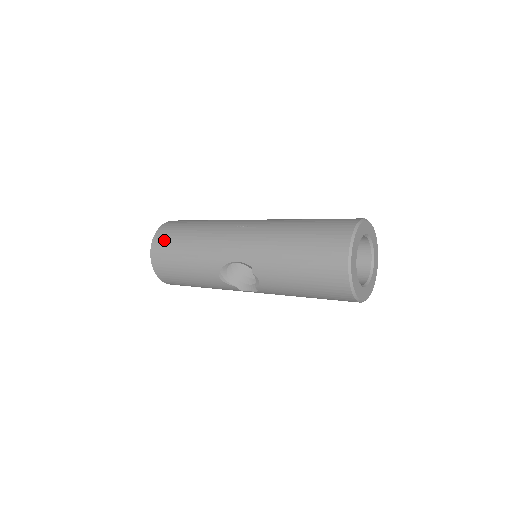
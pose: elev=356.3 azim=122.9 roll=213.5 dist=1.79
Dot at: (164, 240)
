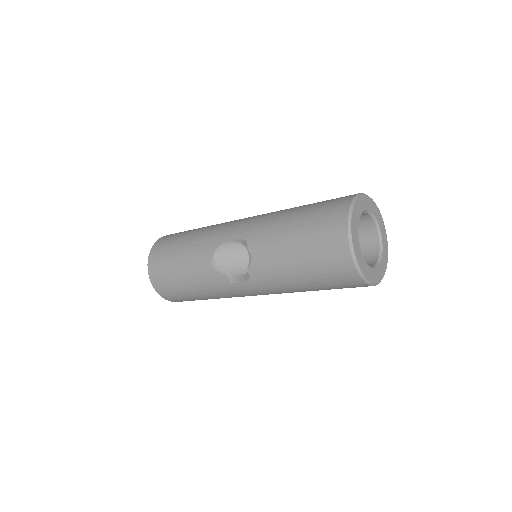
Dot at: (168, 238)
